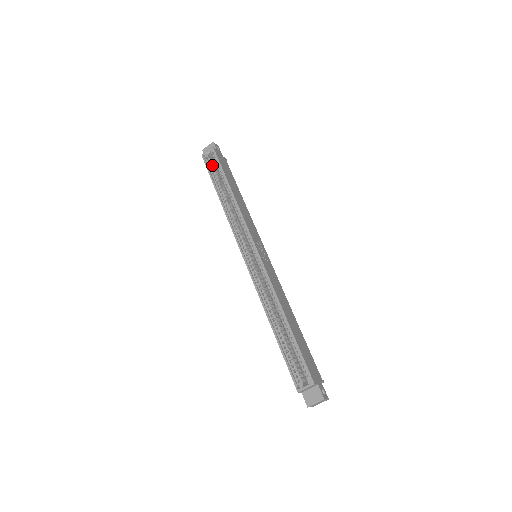
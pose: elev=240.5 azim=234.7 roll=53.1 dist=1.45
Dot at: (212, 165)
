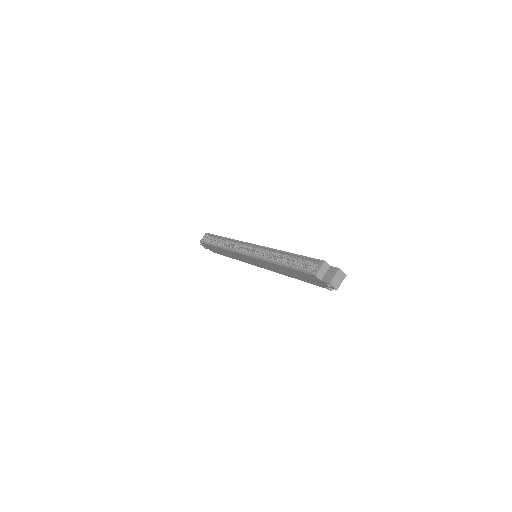
Dot at: (208, 241)
